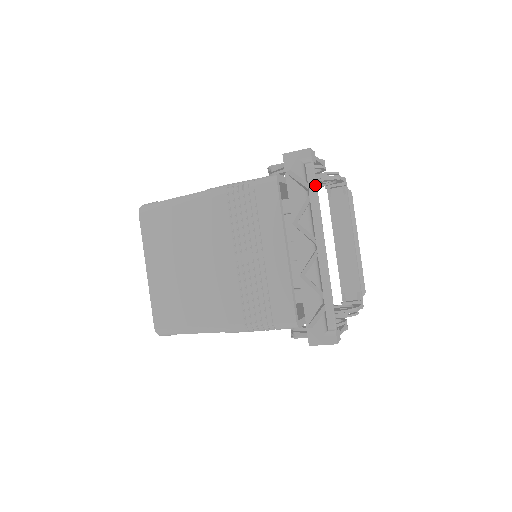
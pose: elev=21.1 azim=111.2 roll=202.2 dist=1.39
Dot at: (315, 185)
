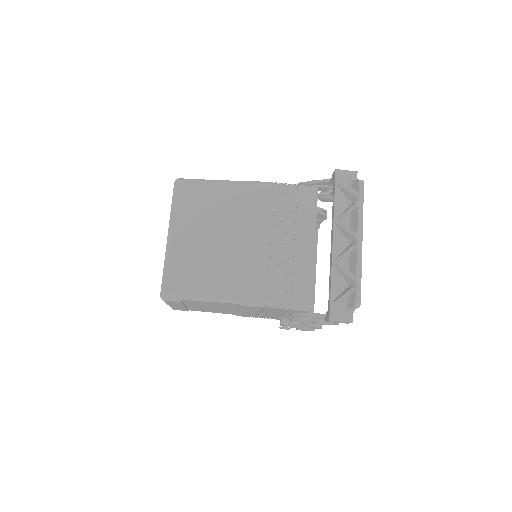
Dot at: (363, 196)
